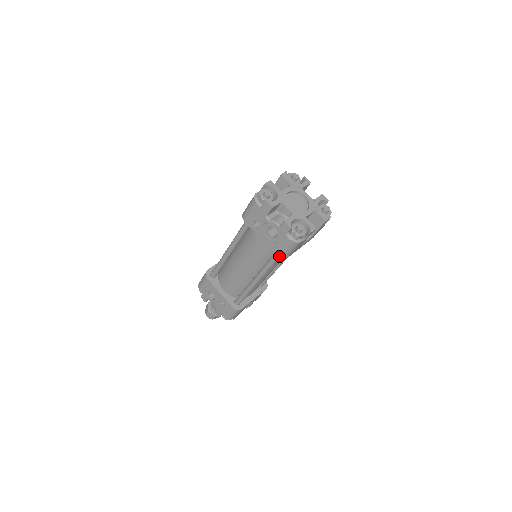
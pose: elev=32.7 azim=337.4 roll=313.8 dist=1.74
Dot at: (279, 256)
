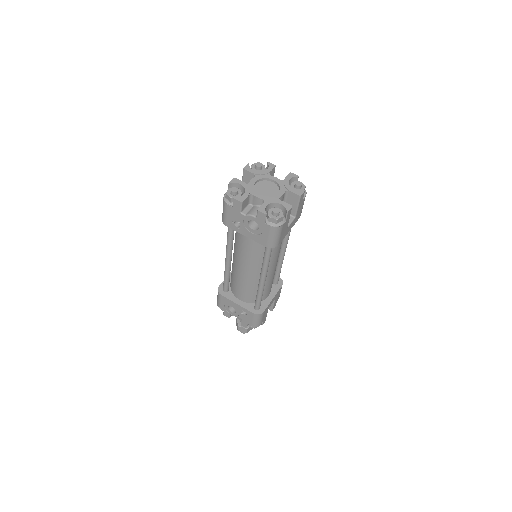
Dot at: (269, 246)
